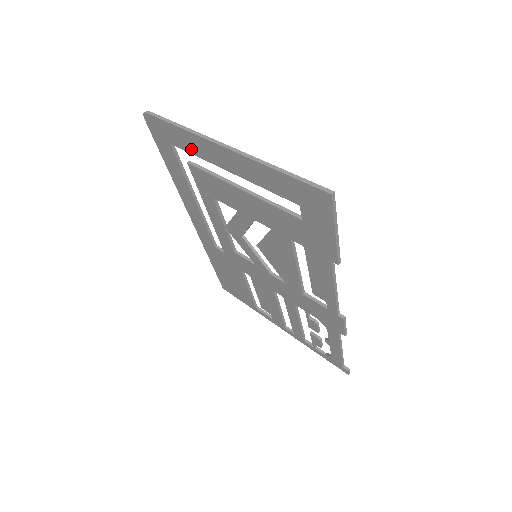
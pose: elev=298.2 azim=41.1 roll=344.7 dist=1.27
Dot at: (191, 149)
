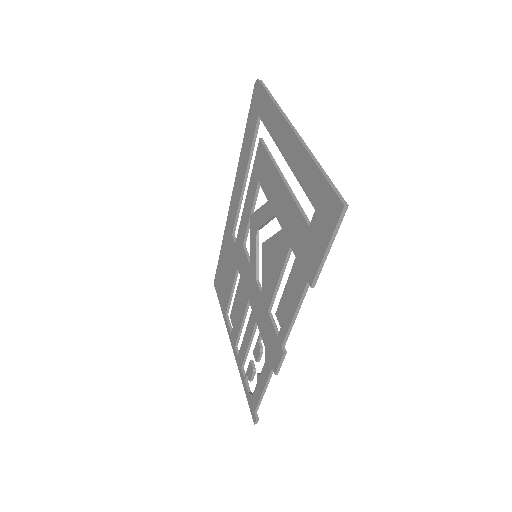
Dot at: (270, 125)
